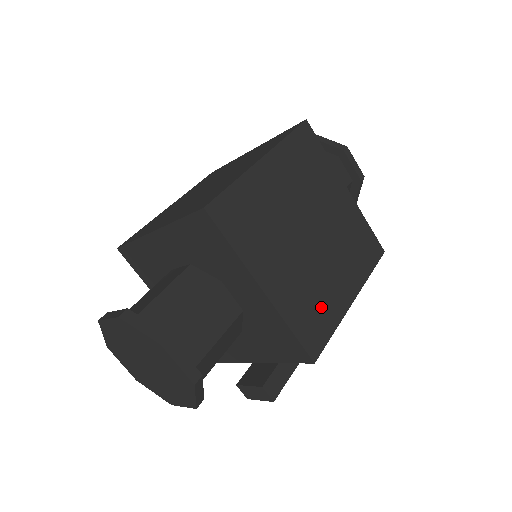
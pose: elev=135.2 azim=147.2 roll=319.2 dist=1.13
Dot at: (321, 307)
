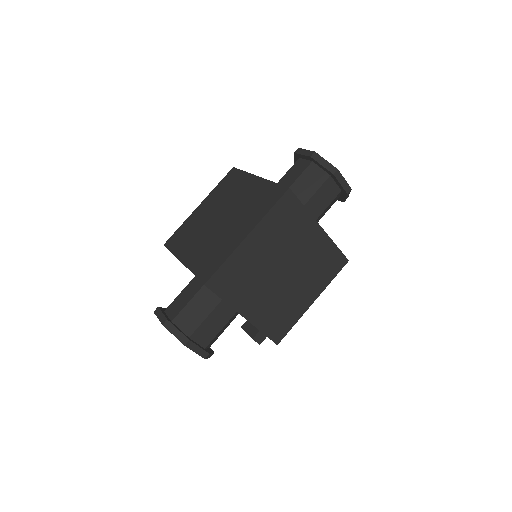
Dot at: (286, 314)
